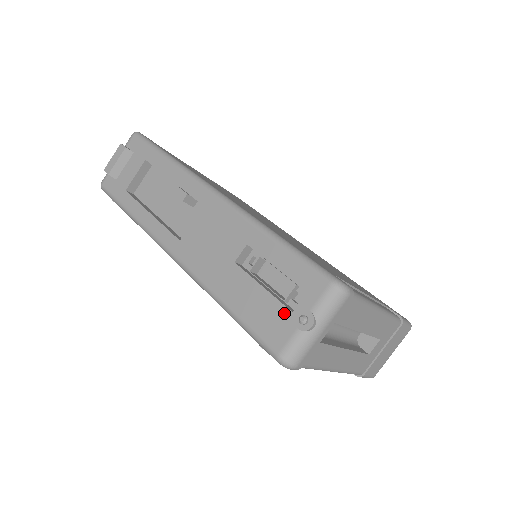
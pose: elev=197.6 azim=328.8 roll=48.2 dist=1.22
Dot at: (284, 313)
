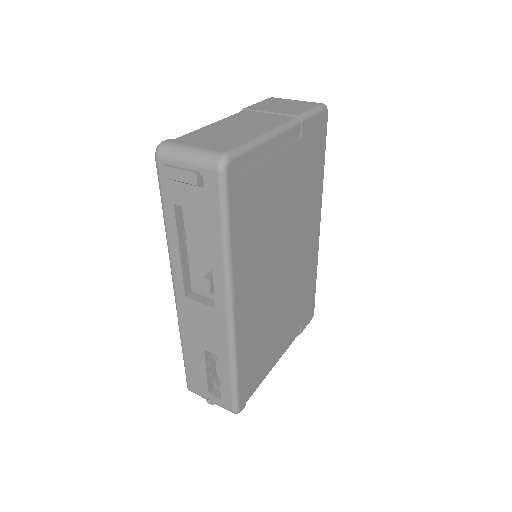
Dot at: (205, 389)
